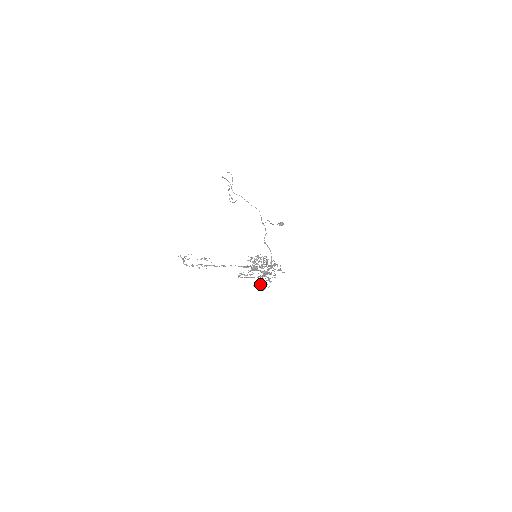
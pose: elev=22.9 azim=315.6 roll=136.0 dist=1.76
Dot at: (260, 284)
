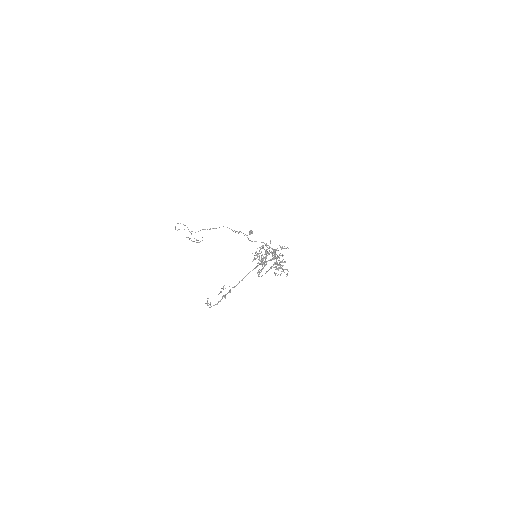
Dot at: (280, 275)
